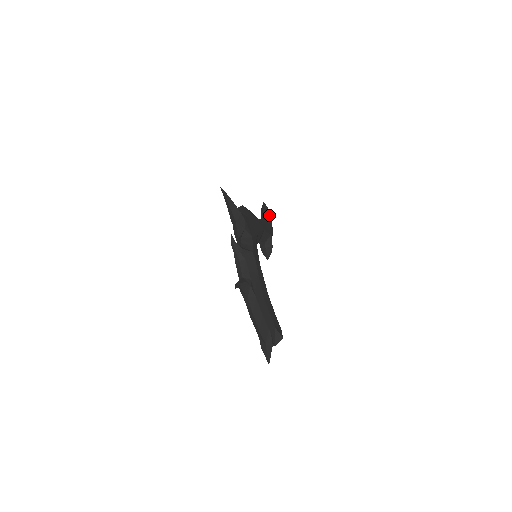
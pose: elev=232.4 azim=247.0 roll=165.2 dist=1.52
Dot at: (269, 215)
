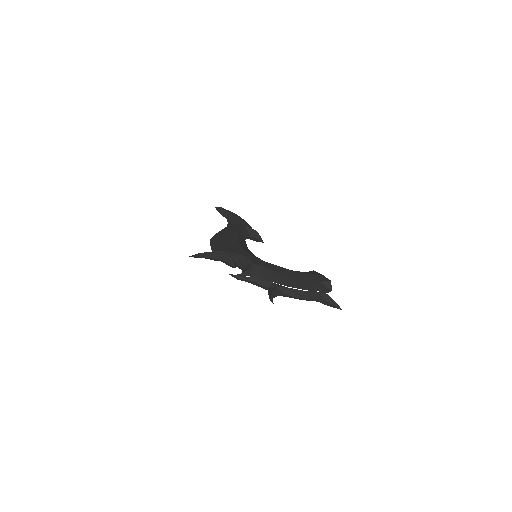
Dot at: (228, 211)
